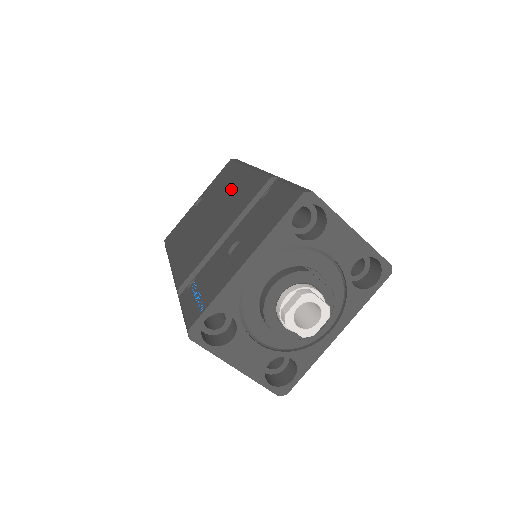
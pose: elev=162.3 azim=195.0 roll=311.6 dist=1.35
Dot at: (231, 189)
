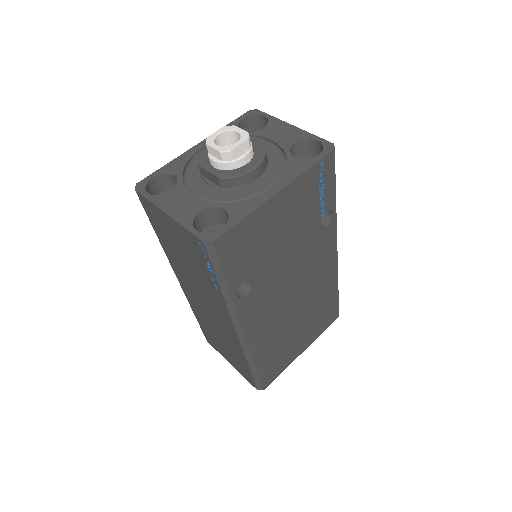
Dot at: occluded
